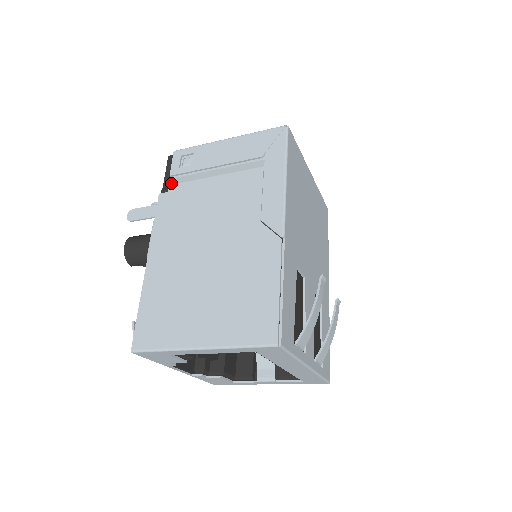
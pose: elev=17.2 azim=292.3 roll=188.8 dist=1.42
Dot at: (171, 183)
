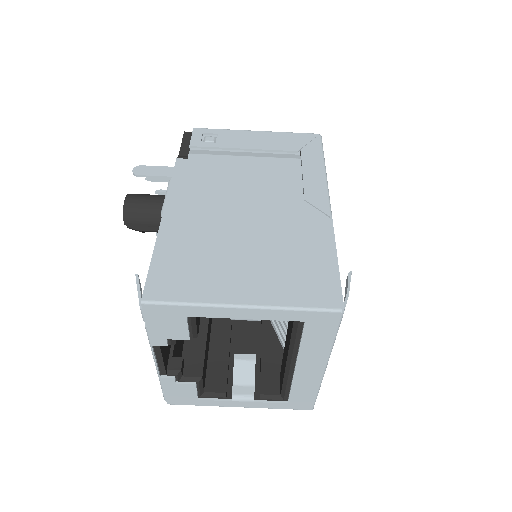
Dot at: (191, 152)
